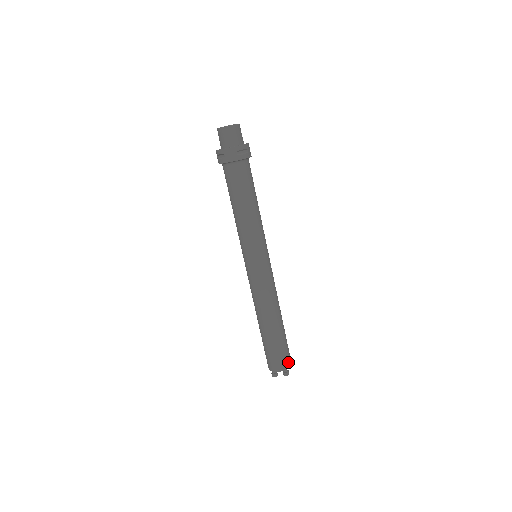
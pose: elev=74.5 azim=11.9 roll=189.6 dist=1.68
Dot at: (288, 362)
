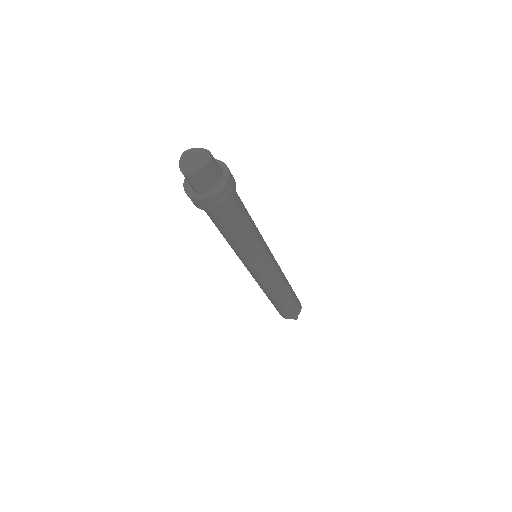
Dot at: (297, 313)
